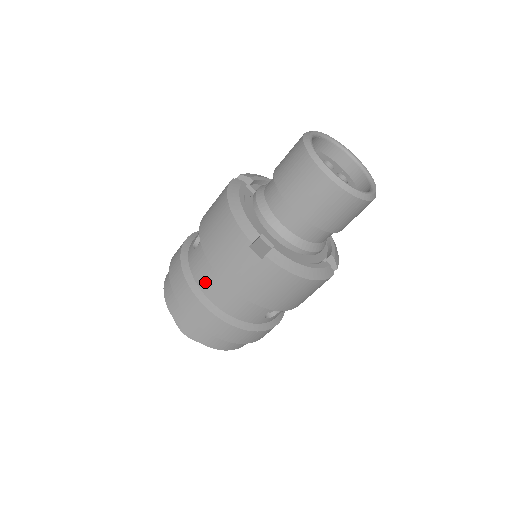
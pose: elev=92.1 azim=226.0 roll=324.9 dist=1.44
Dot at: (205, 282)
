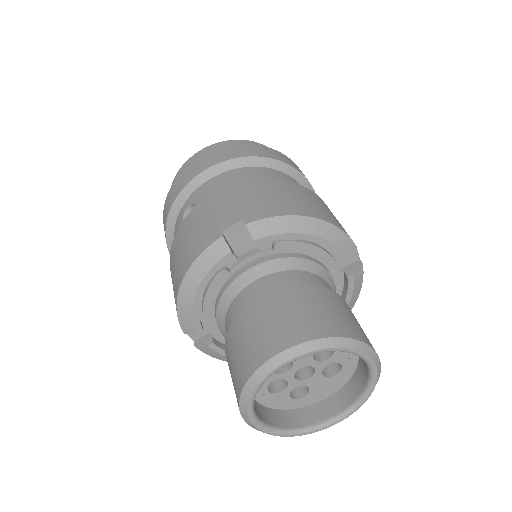
Dot at: occluded
